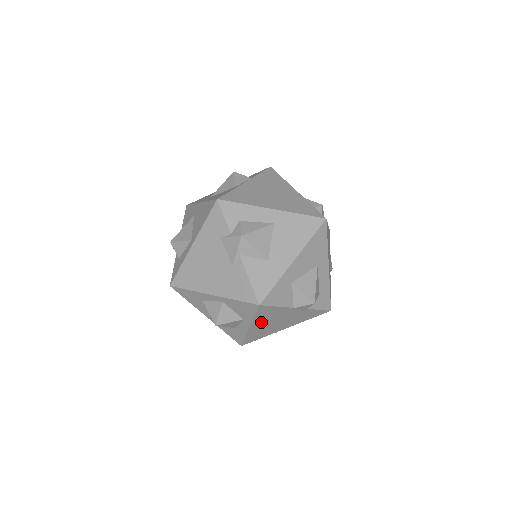
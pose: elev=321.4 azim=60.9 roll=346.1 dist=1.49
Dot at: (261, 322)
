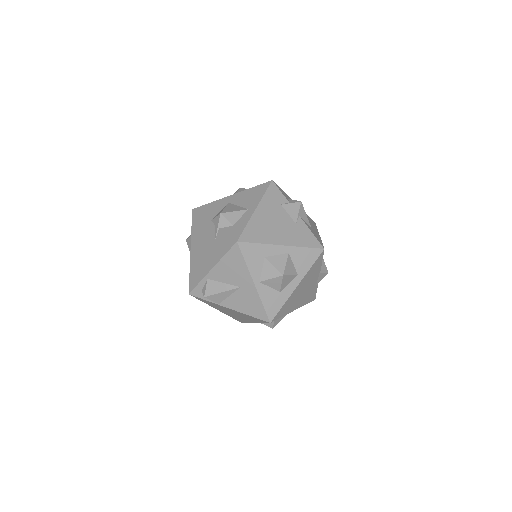
Dot at: (303, 282)
